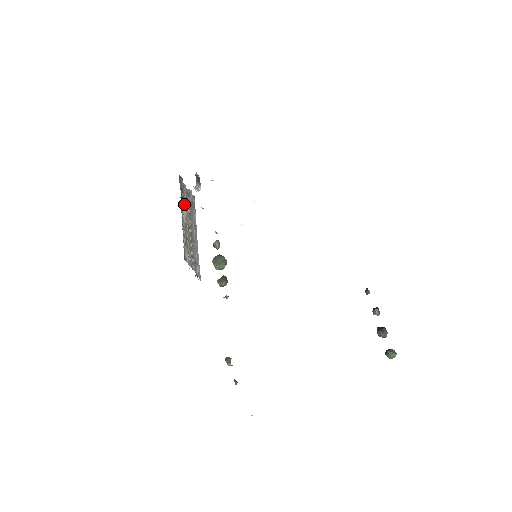
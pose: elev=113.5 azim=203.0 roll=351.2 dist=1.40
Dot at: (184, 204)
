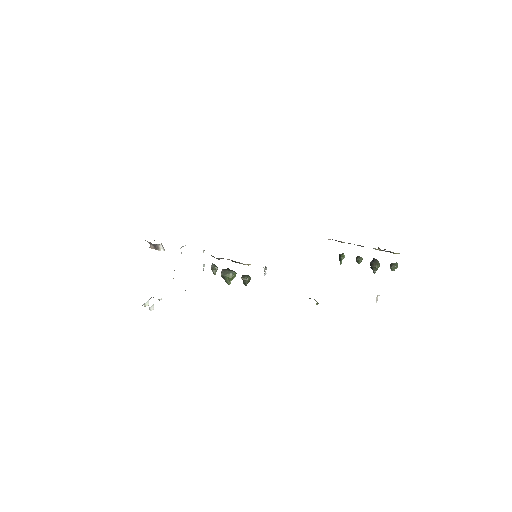
Dot at: occluded
